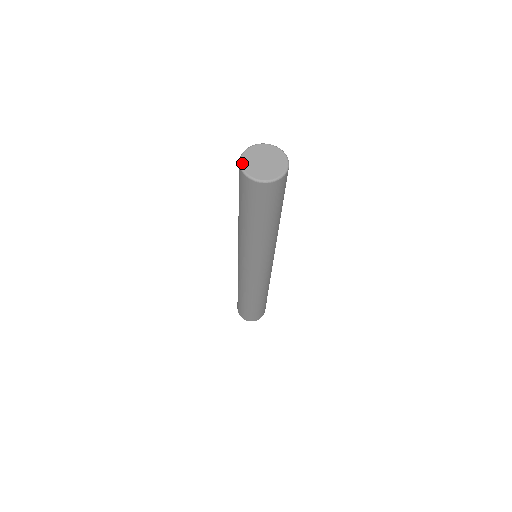
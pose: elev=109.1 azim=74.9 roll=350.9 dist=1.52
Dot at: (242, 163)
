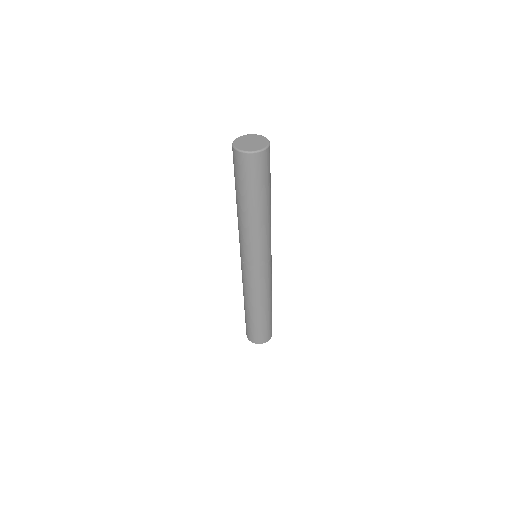
Dot at: (236, 147)
